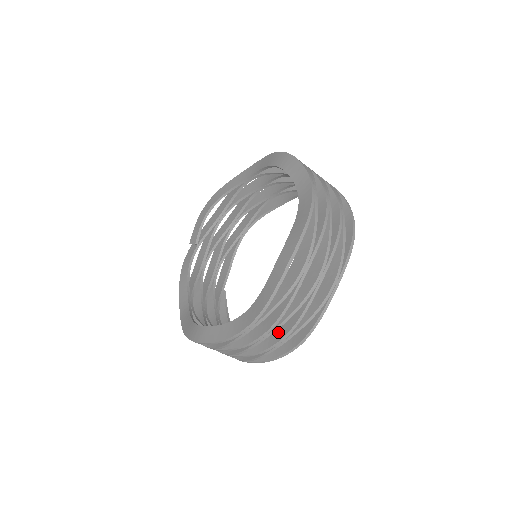
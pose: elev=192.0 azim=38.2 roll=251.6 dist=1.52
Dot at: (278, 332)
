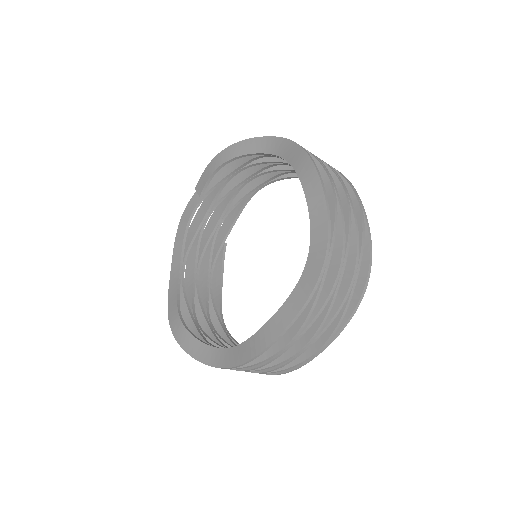
Dot at: occluded
